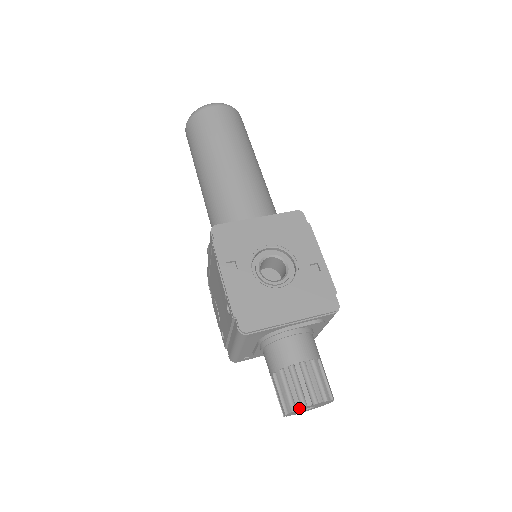
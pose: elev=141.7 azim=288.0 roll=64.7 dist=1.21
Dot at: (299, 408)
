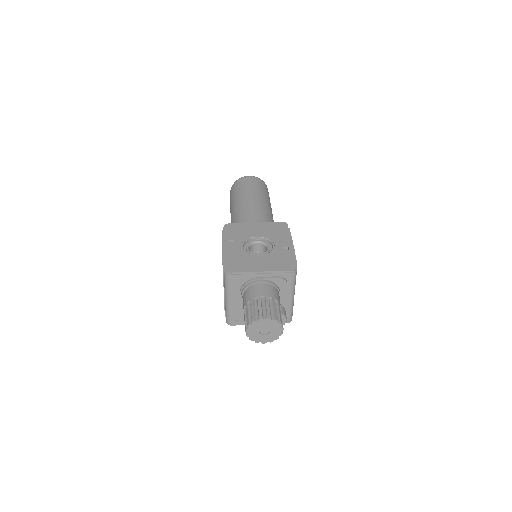
Dot at: (254, 320)
